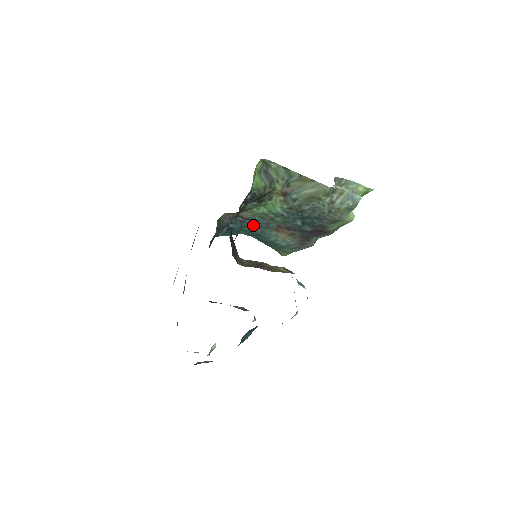
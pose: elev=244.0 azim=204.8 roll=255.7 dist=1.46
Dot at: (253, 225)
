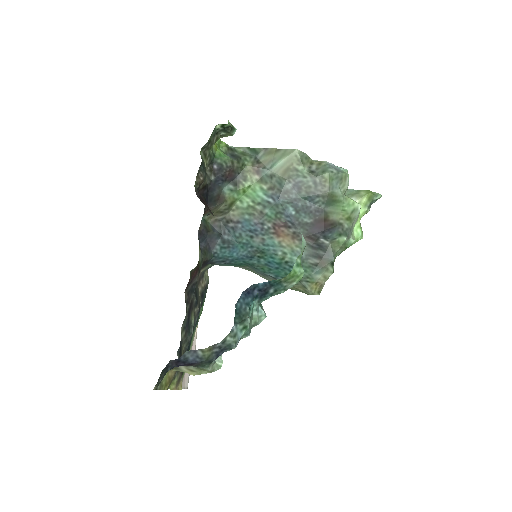
Dot at: (248, 231)
